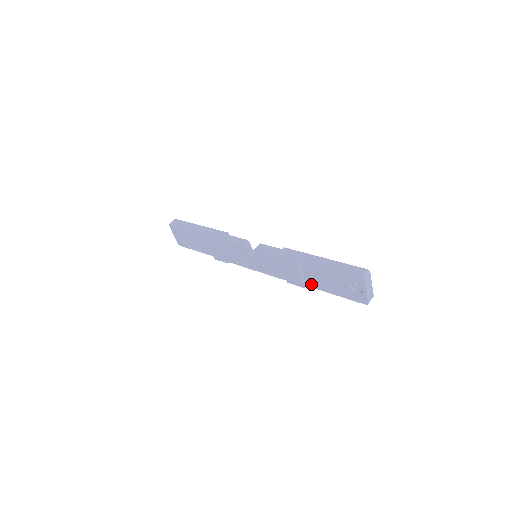
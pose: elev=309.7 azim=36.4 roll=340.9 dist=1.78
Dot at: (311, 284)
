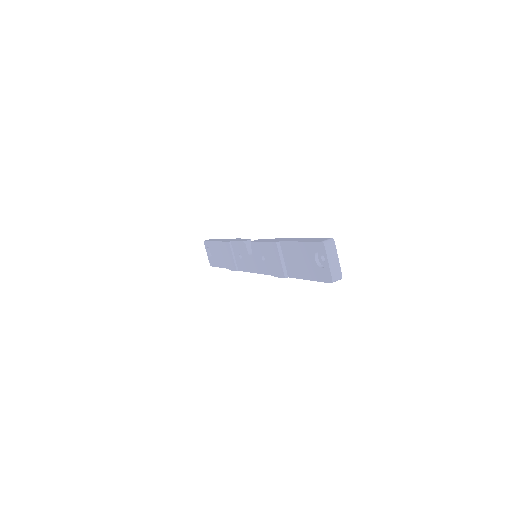
Dot at: (291, 273)
